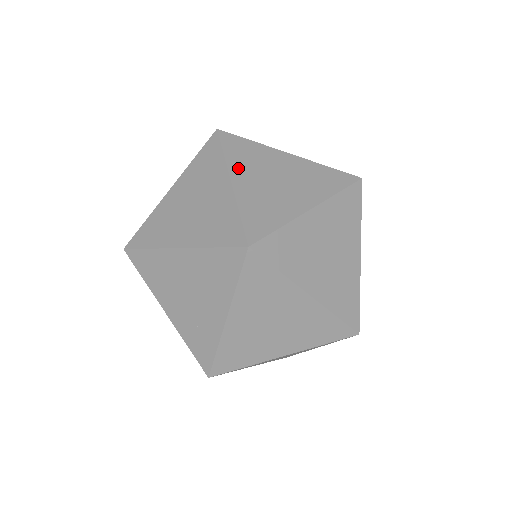
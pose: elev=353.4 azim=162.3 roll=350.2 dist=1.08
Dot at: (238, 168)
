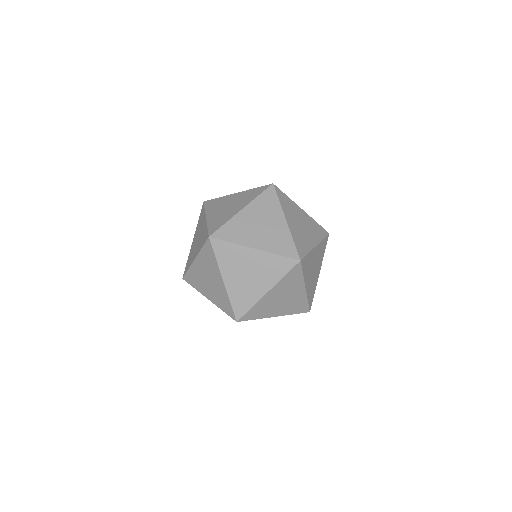
Dot at: (226, 269)
